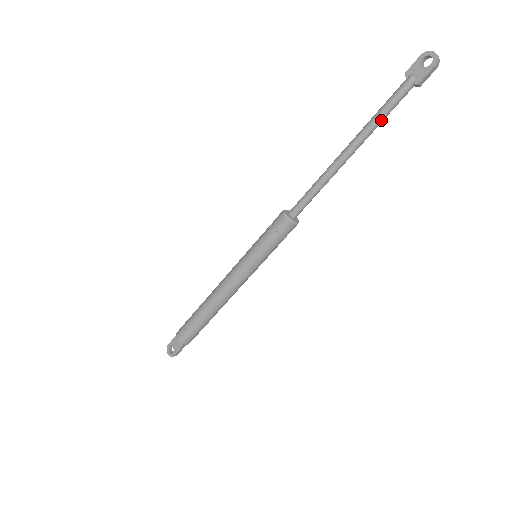
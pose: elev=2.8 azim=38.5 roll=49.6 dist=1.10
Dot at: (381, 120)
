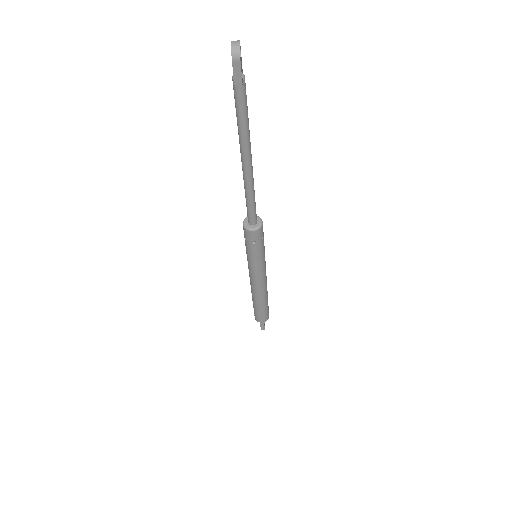
Dot at: (241, 127)
